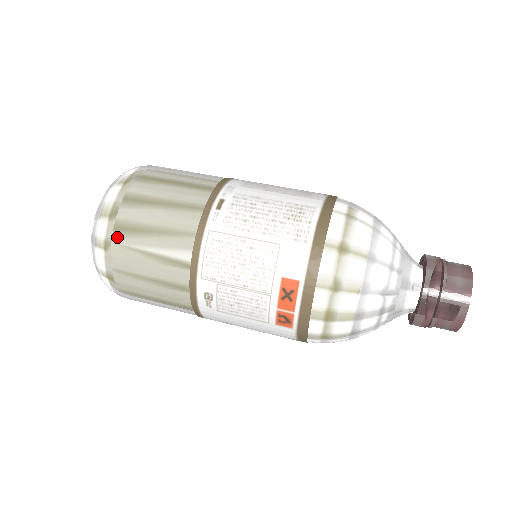
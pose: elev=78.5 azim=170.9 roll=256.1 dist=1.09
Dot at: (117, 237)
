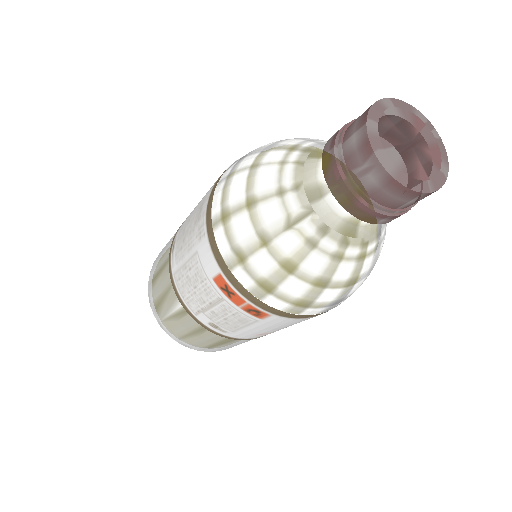
Dot at: (158, 316)
